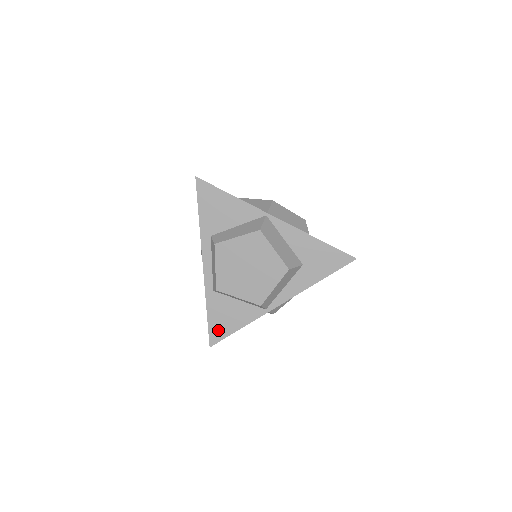
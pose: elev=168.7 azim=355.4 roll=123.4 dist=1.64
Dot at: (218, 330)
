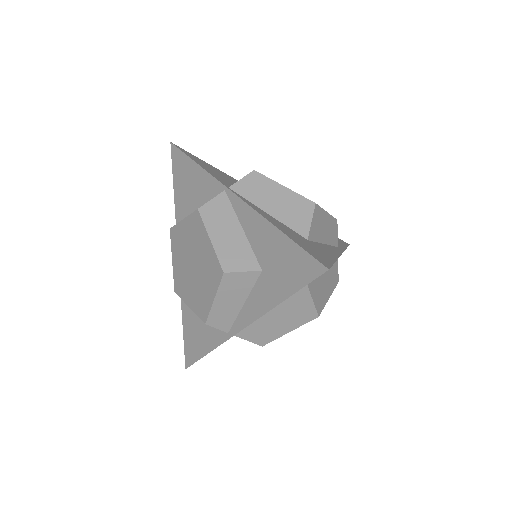
Dot at: (191, 348)
